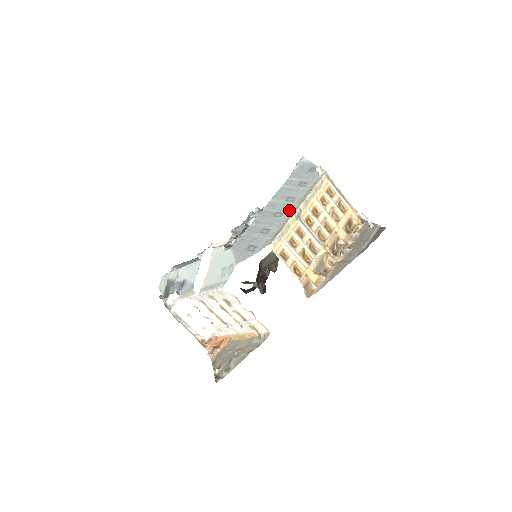
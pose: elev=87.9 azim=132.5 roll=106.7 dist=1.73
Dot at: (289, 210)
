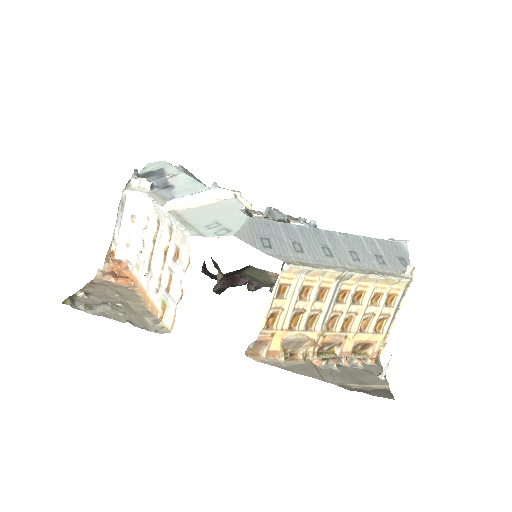
Dot at: (342, 262)
